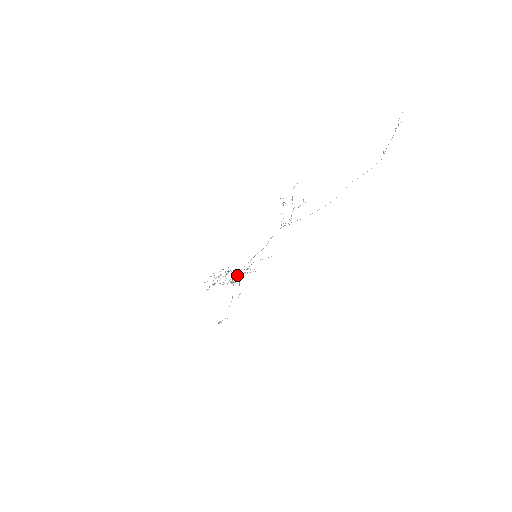
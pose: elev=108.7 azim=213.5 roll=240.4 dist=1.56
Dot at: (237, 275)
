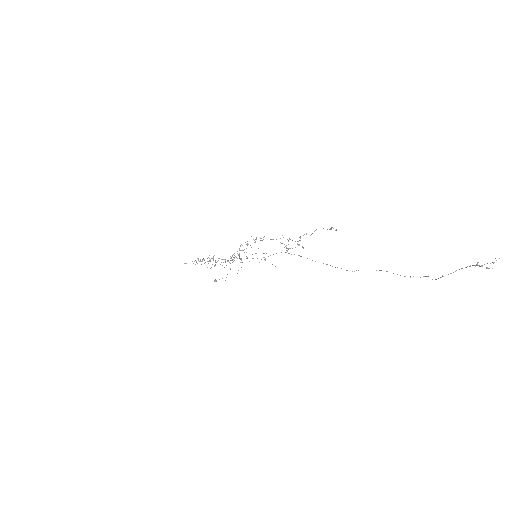
Dot at: (234, 260)
